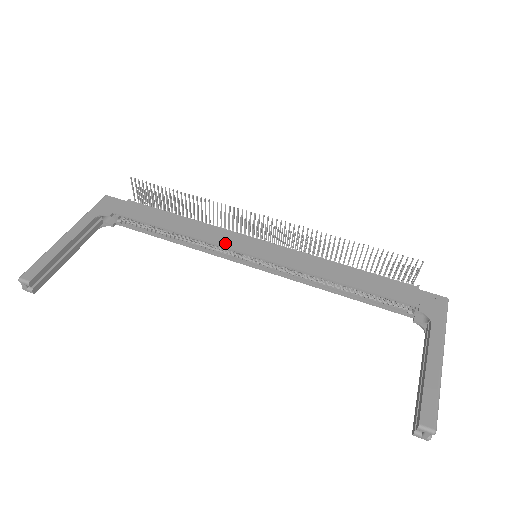
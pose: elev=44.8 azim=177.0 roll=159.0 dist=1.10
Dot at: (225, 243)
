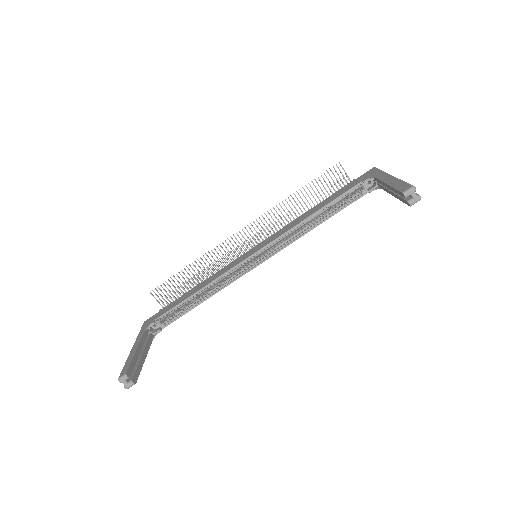
Dot at: (232, 266)
